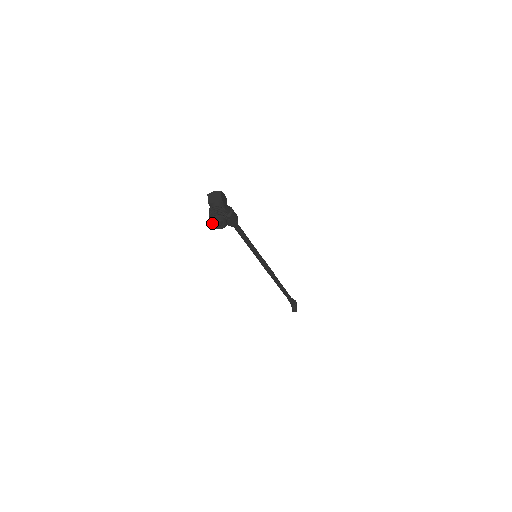
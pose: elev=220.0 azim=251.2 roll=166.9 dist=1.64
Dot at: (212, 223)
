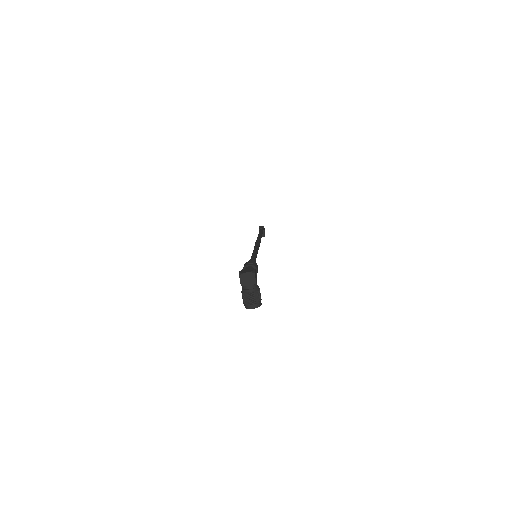
Dot at: occluded
